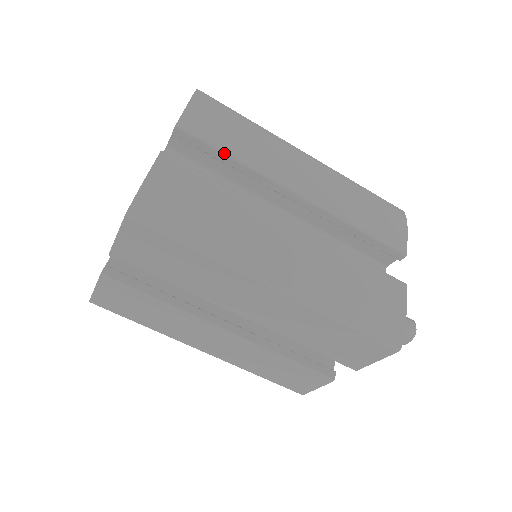
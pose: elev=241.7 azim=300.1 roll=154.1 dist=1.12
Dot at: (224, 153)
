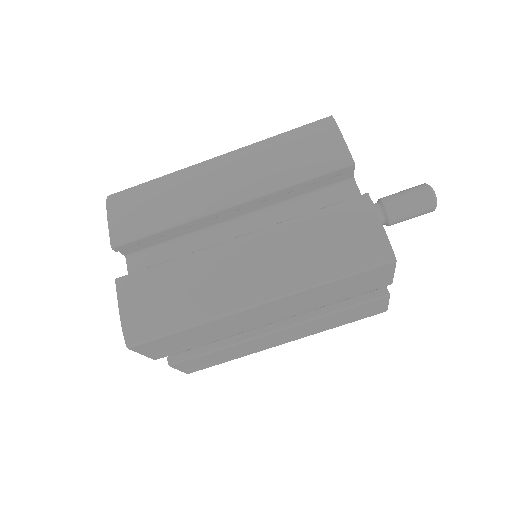
Dot at: (155, 233)
